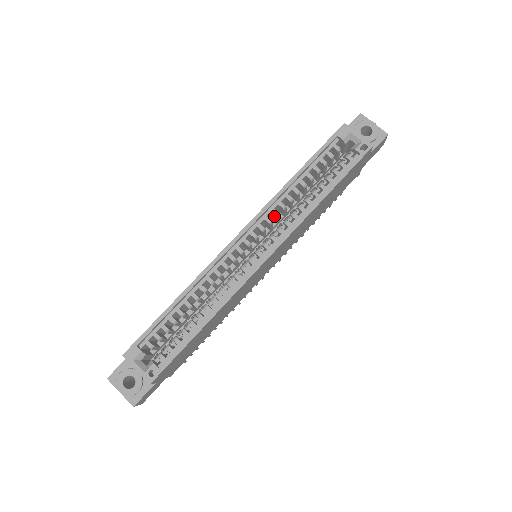
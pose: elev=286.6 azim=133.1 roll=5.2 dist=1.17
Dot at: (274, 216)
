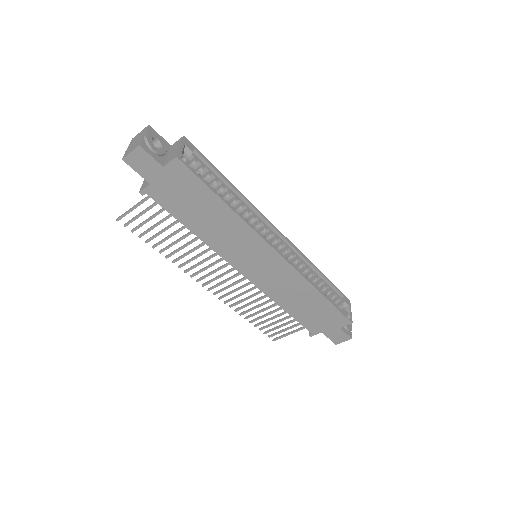
Dot at: (292, 260)
